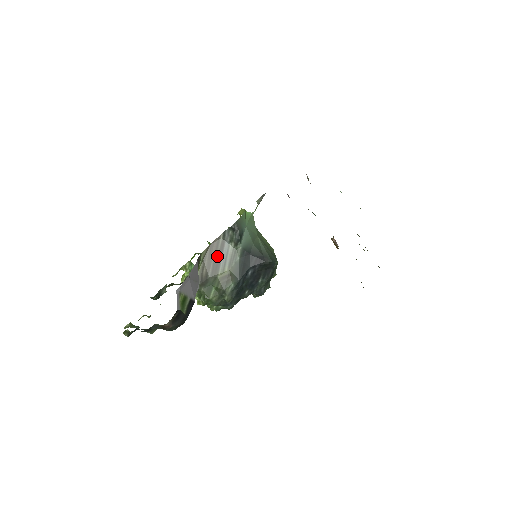
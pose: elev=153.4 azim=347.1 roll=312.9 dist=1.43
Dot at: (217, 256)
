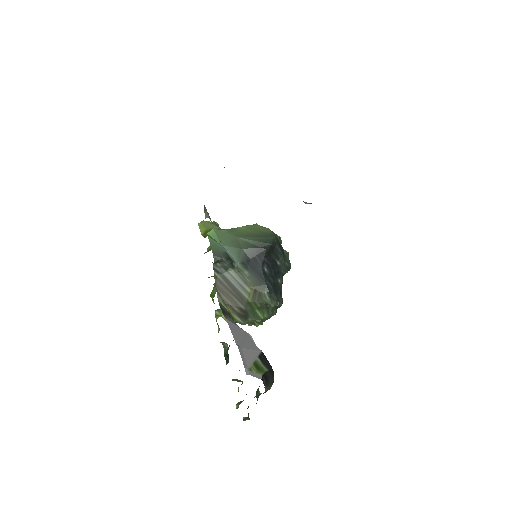
Dot at: (231, 290)
